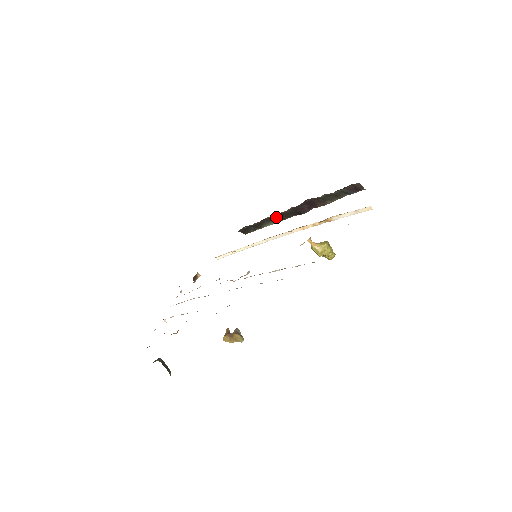
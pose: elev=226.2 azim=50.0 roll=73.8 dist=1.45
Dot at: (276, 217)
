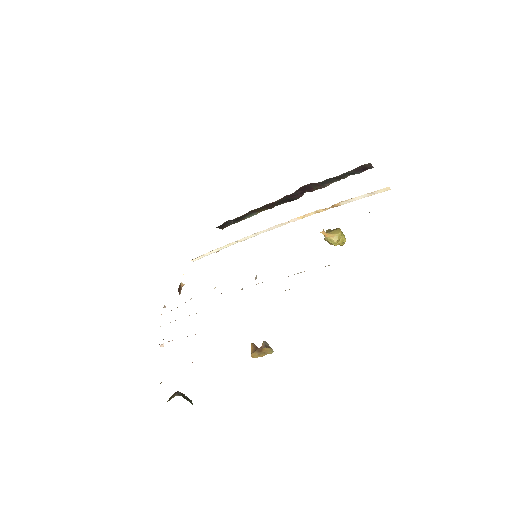
Dot at: (263, 207)
